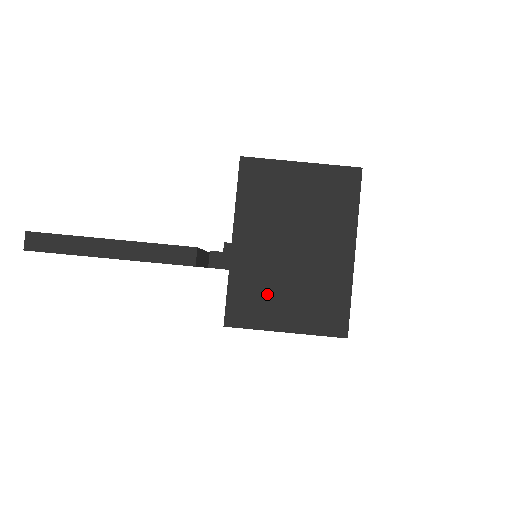
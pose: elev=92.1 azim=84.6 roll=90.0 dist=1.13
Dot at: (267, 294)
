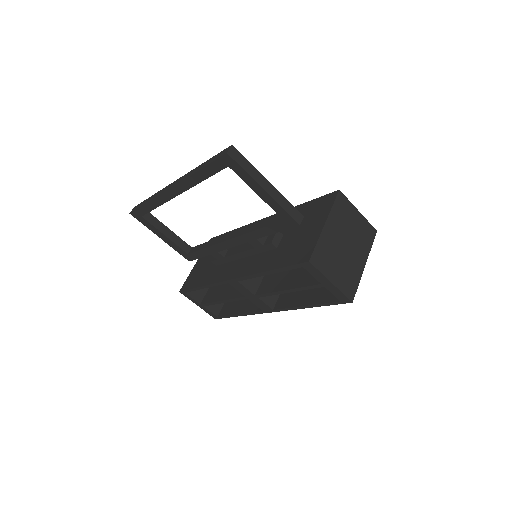
Dot at: (330, 259)
